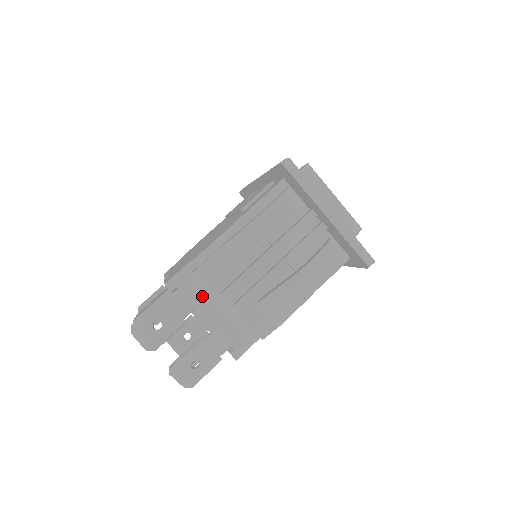
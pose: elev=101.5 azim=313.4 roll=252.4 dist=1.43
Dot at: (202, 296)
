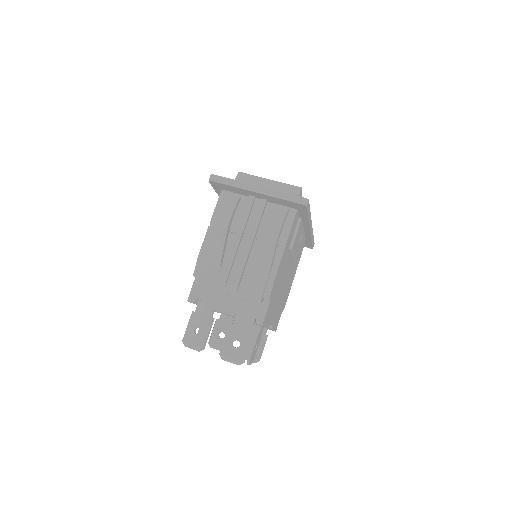
Dot at: (215, 295)
